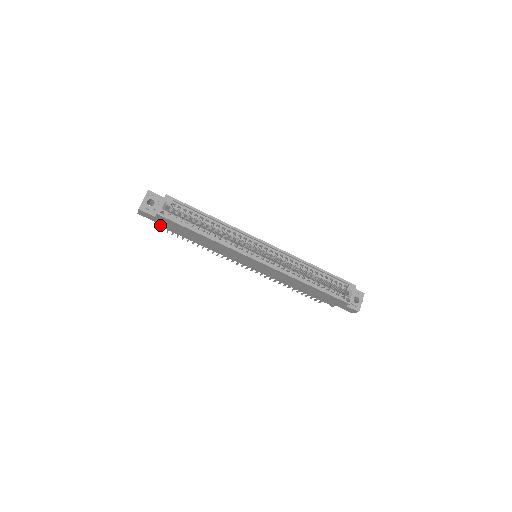
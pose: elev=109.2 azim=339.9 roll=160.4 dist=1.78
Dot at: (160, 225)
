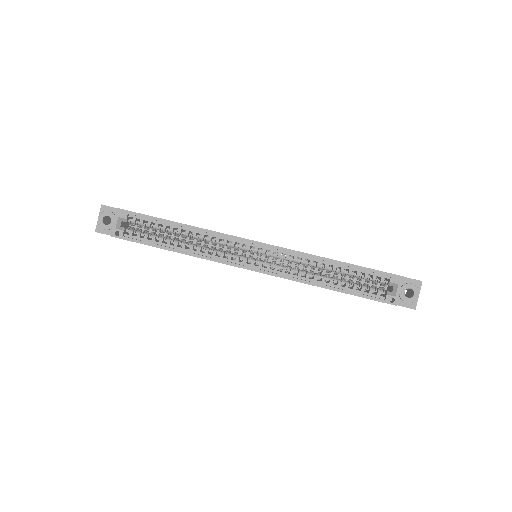
Dot at: occluded
